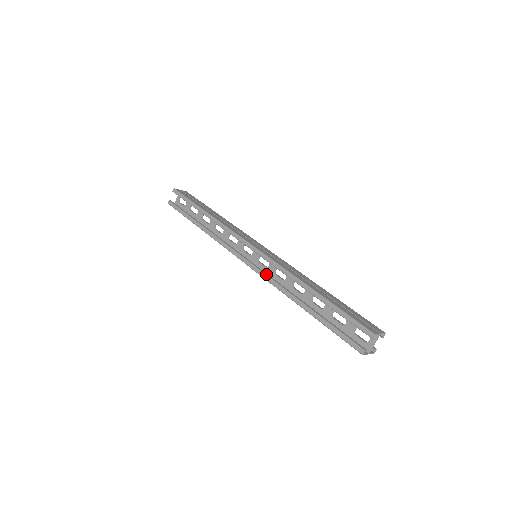
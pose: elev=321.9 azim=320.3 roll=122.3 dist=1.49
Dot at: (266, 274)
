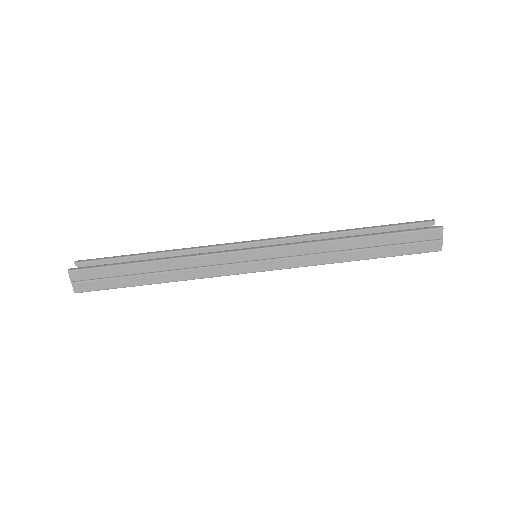
Dot at: occluded
